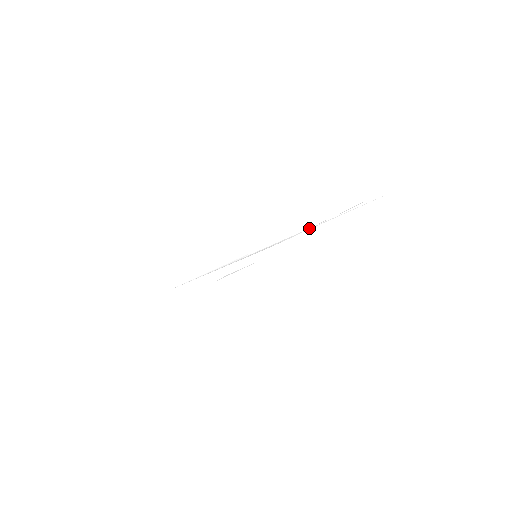
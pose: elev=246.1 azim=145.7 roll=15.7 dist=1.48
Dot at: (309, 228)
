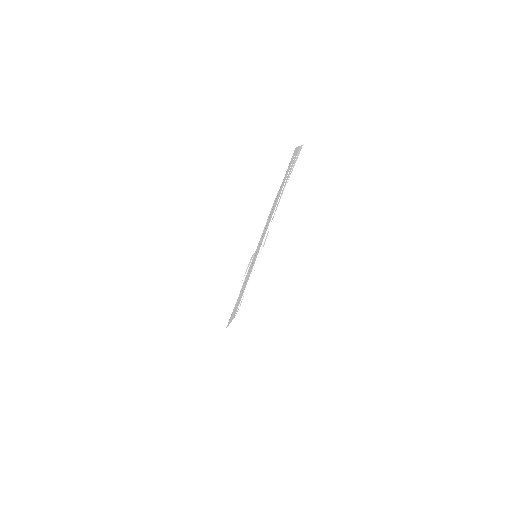
Dot at: (273, 213)
